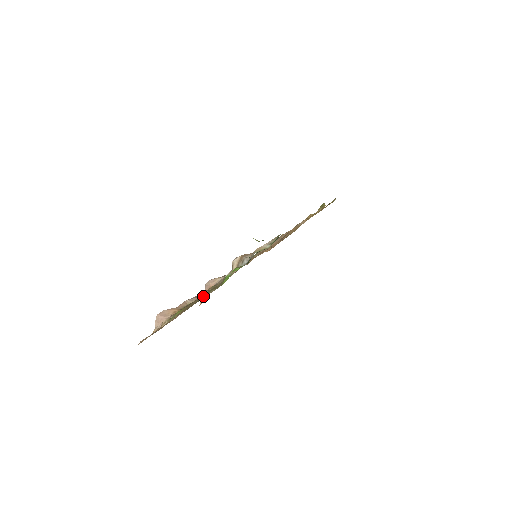
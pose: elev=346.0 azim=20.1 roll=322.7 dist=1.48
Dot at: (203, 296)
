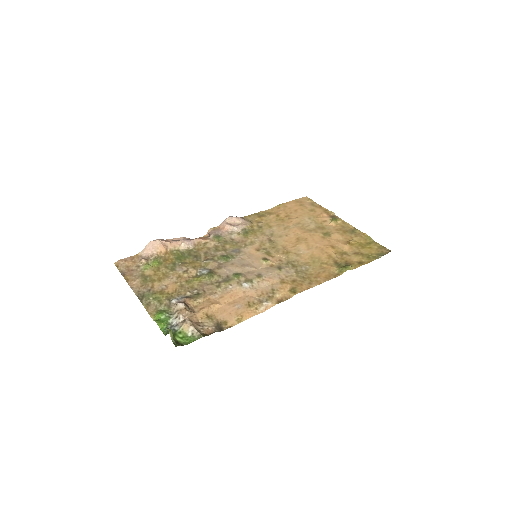
Dot at: (150, 298)
